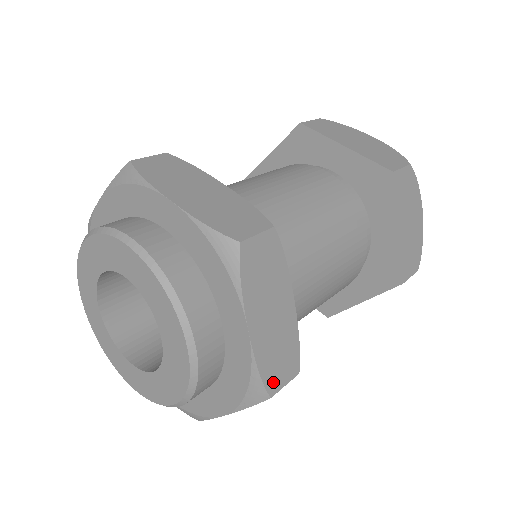
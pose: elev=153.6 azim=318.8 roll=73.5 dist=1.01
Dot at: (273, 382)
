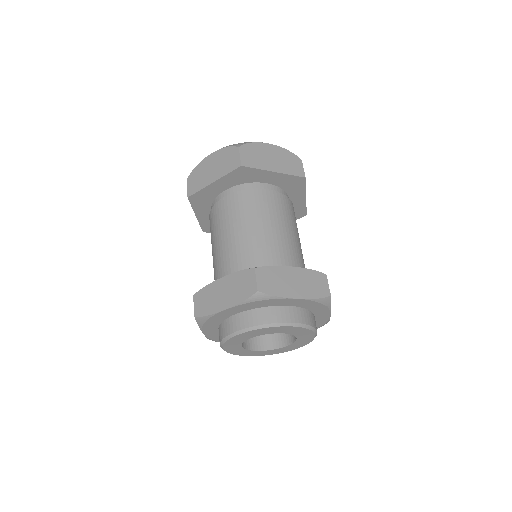
Dot at: occluded
